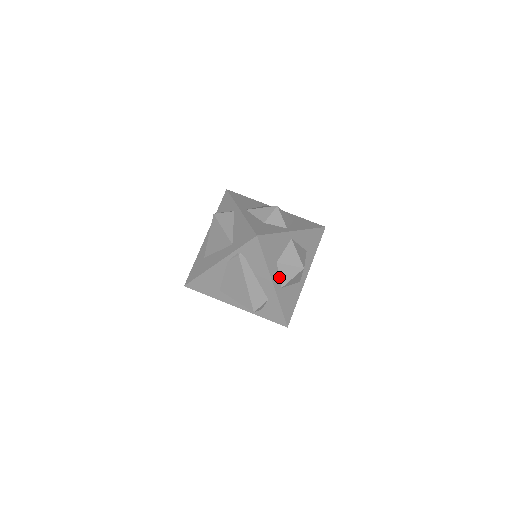
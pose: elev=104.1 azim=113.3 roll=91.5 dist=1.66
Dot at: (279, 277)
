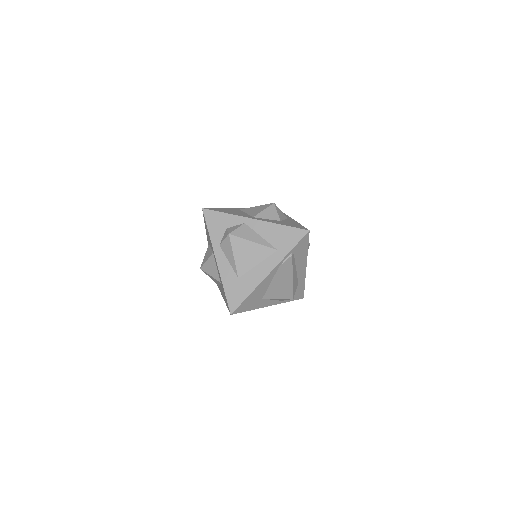
Dot at: occluded
